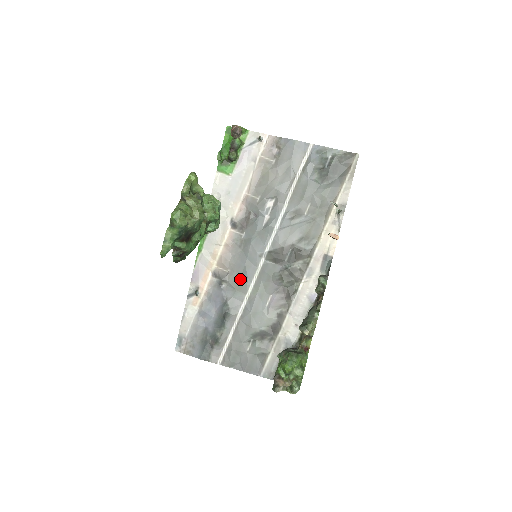
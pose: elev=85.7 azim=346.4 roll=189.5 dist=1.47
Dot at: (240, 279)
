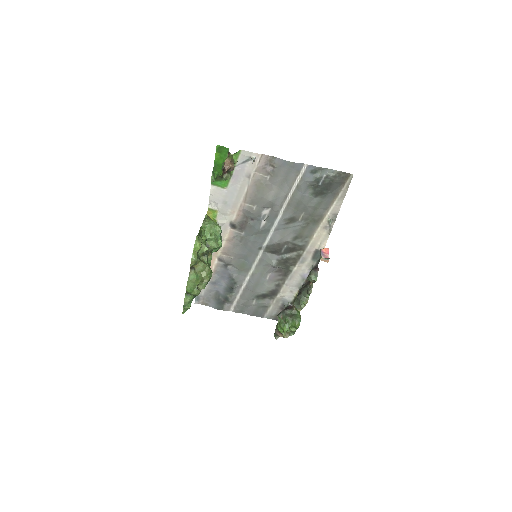
Dot at: (243, 263)
